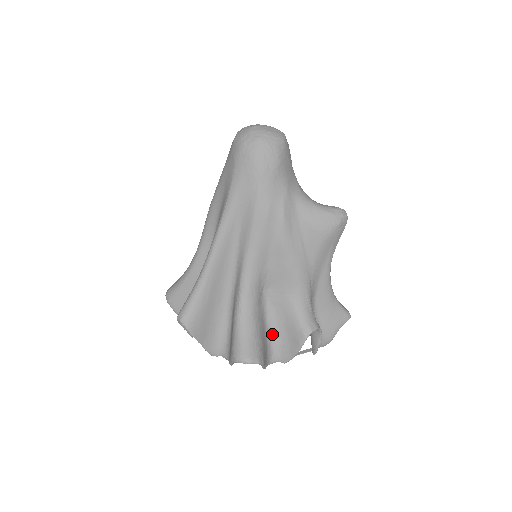
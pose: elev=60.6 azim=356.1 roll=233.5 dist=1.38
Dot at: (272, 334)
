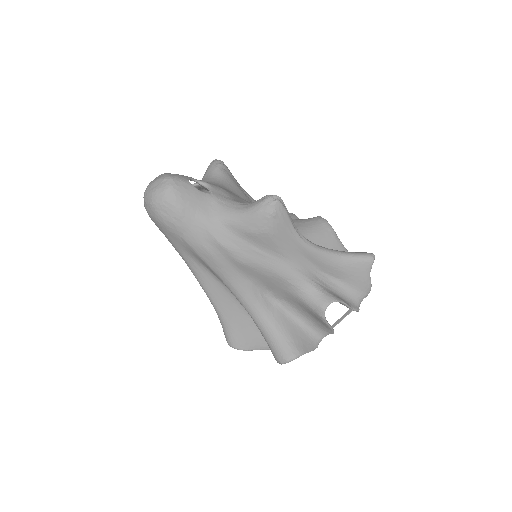
Dot at: (303, 320)
